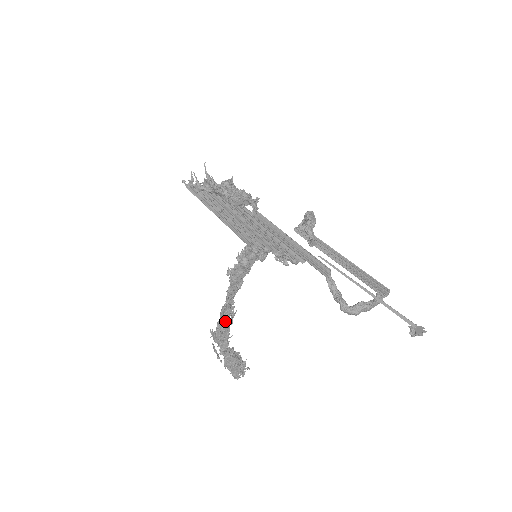
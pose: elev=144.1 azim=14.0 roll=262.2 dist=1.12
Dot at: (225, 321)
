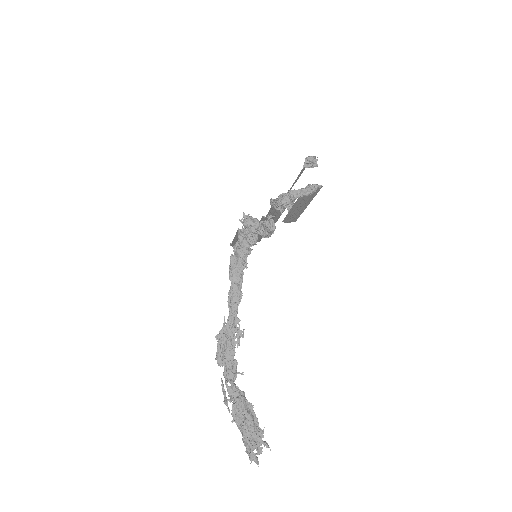
Dot at: (224, 324)
